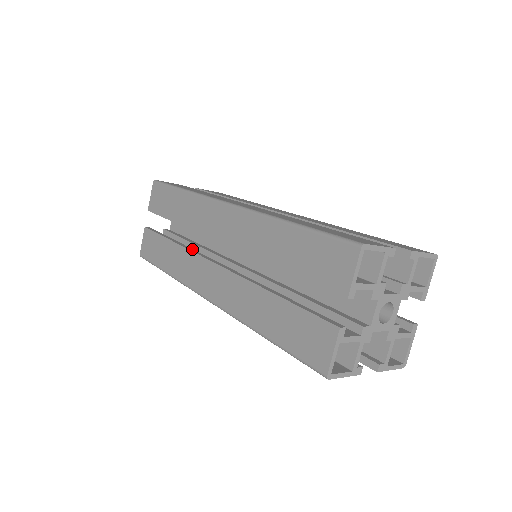
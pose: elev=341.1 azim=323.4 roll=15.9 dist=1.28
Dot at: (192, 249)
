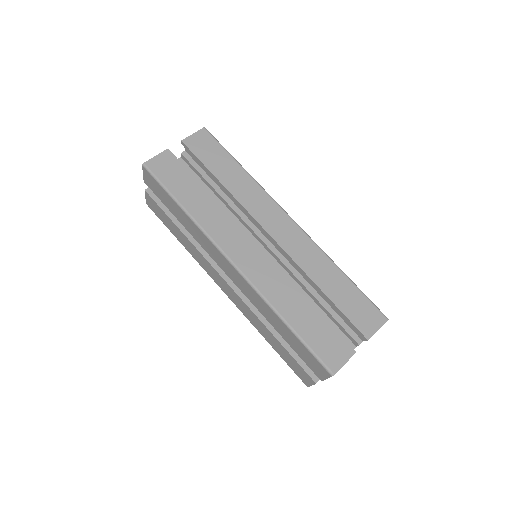
Dot at: (202, 249)
